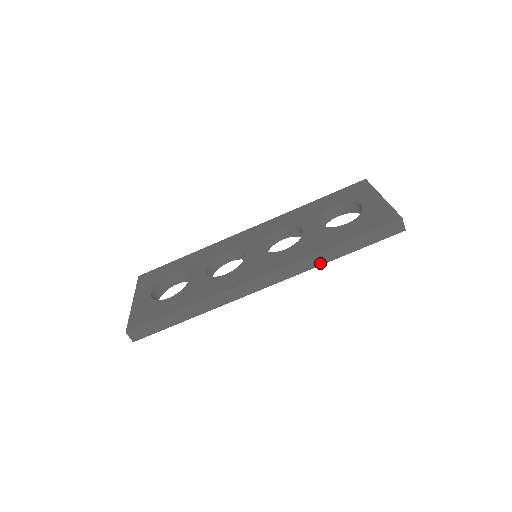
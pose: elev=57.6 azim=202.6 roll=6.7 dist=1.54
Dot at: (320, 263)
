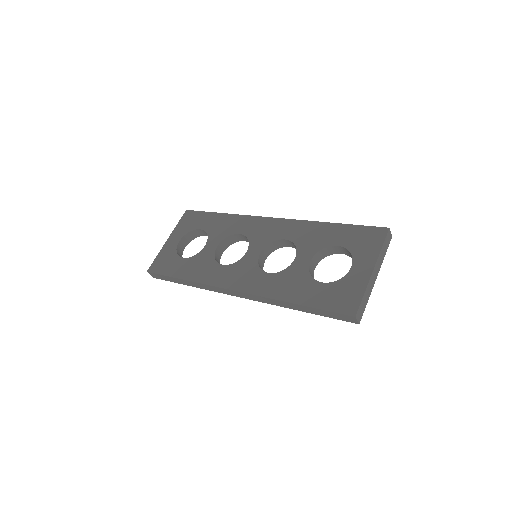
Dot at: (282, 306)
